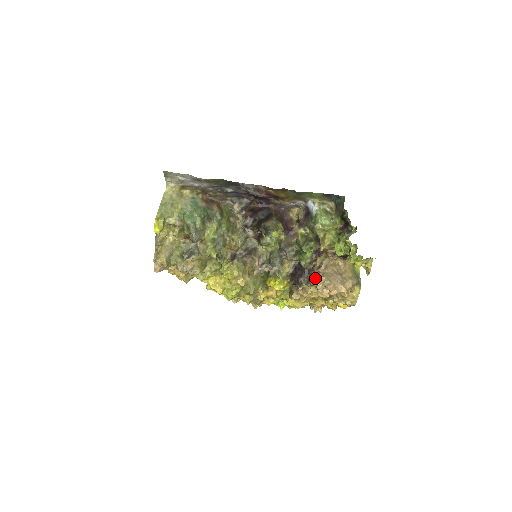
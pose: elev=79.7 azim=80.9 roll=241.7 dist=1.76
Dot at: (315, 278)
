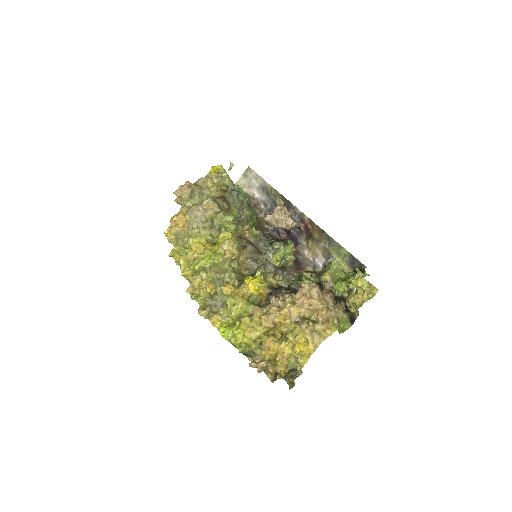
Dot at: occluded
